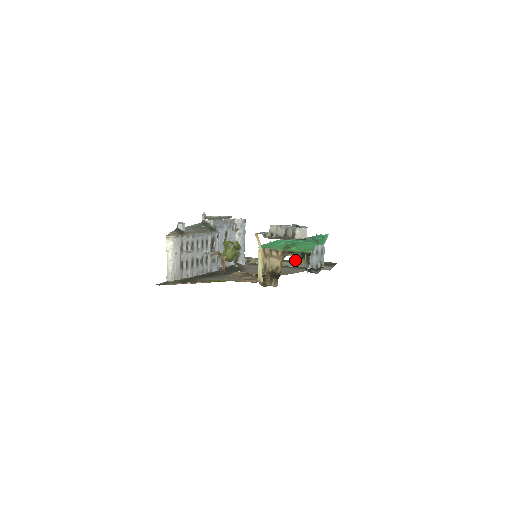
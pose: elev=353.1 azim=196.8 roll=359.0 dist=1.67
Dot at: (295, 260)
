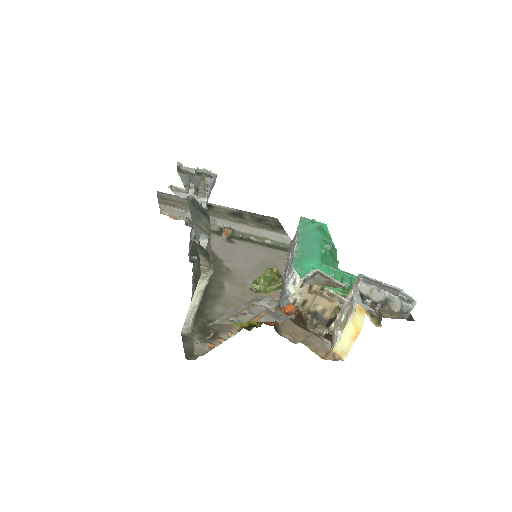
Dot at: (230, 208)
